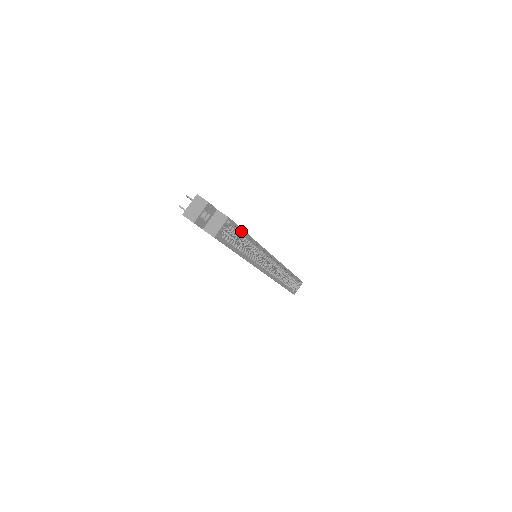
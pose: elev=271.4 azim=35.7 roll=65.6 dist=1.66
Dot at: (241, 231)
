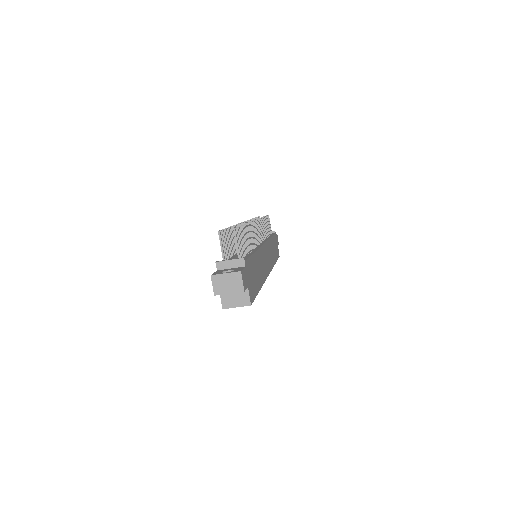
Dot at: occluded
